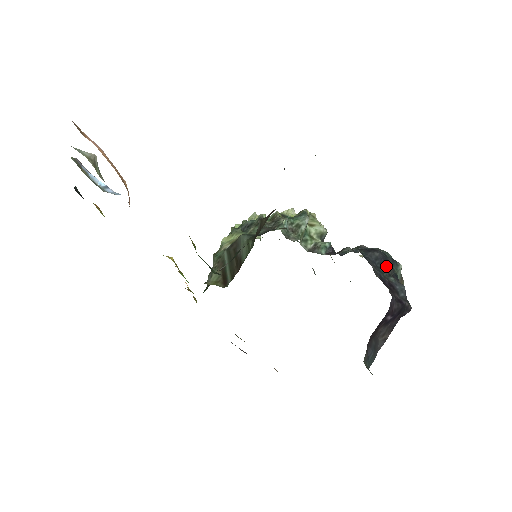
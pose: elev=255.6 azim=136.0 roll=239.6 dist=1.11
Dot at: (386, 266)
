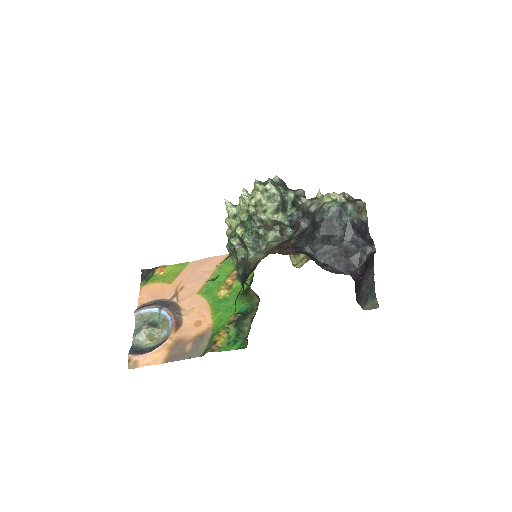
Dot at: (334, 237)
